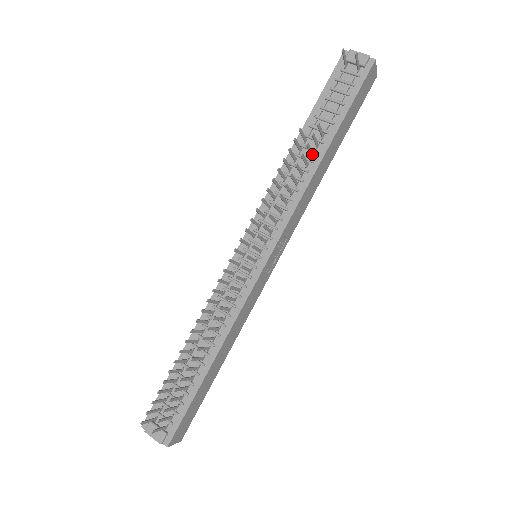
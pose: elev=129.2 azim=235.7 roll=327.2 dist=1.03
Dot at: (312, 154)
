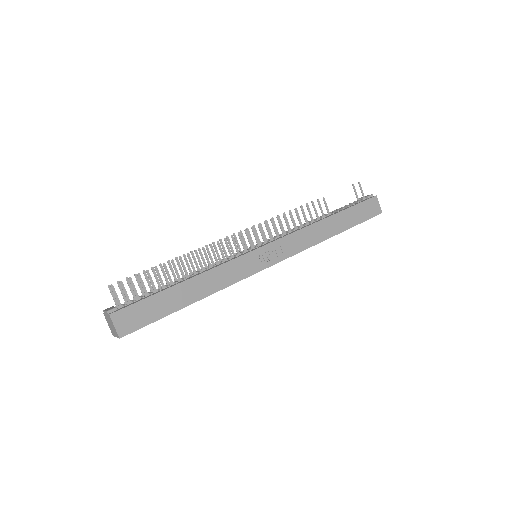
Dot at: (318, 217)
